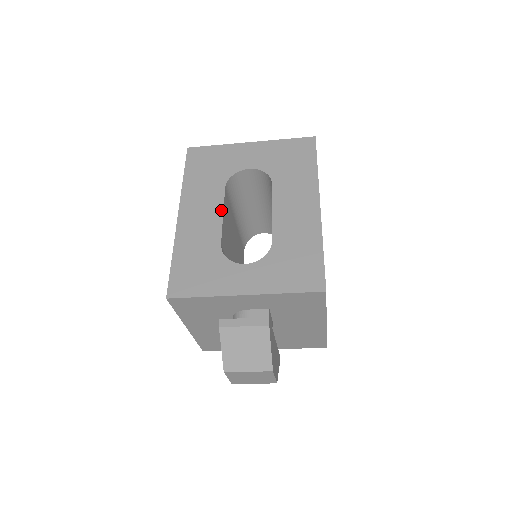
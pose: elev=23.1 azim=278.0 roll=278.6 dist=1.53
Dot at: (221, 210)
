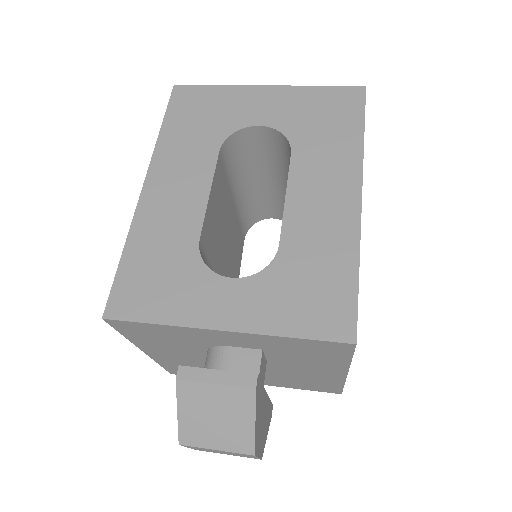
Dot at: (208, 185)
